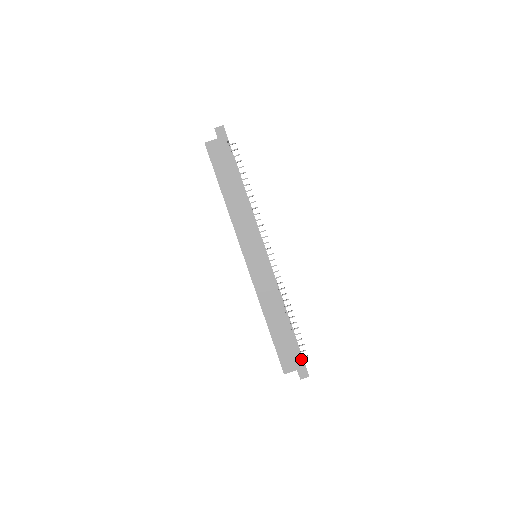
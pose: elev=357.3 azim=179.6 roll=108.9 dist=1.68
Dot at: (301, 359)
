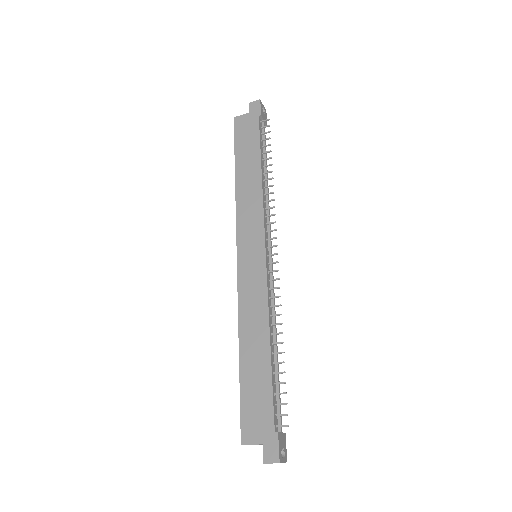
Dot at: (274, 426)
